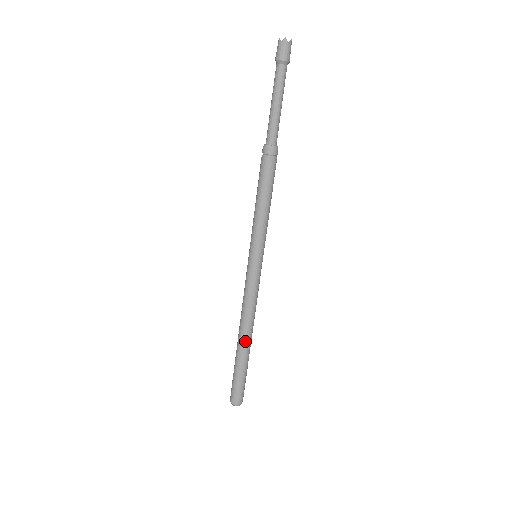
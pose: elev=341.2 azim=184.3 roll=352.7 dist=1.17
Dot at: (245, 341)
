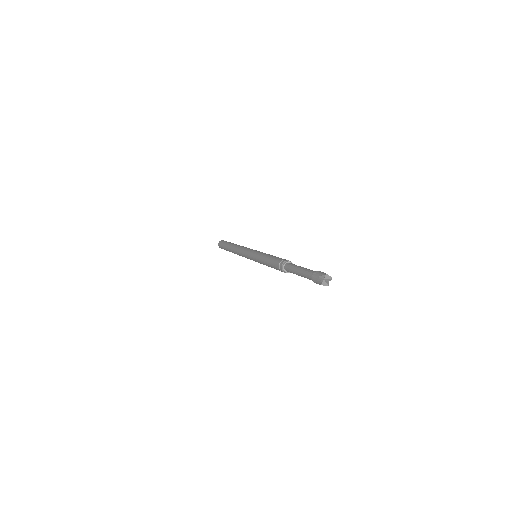
Dot at: (232, 251)
